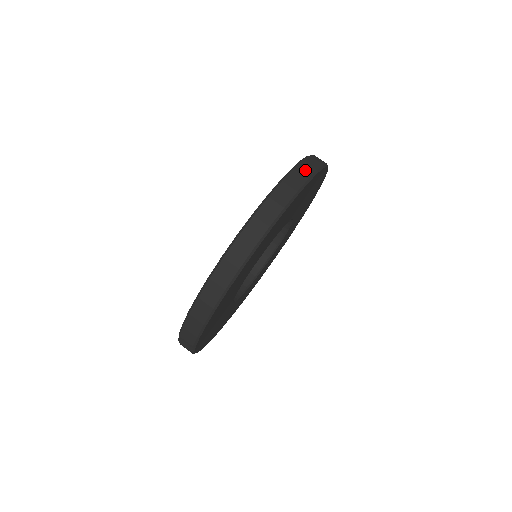
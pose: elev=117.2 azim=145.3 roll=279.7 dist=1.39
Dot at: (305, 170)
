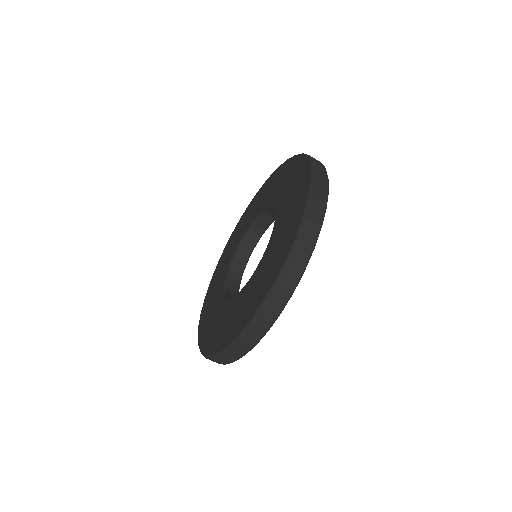
Dot at: (300, 256)
